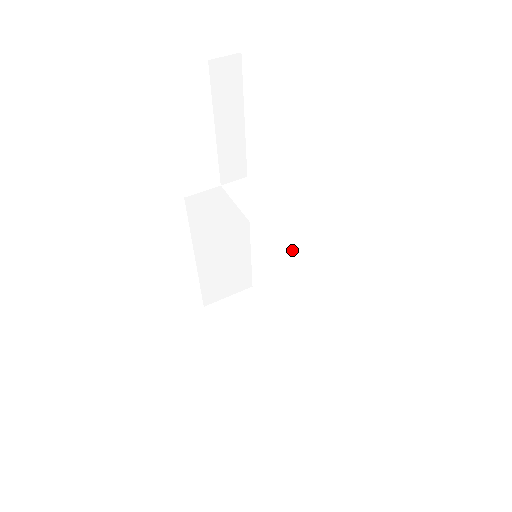
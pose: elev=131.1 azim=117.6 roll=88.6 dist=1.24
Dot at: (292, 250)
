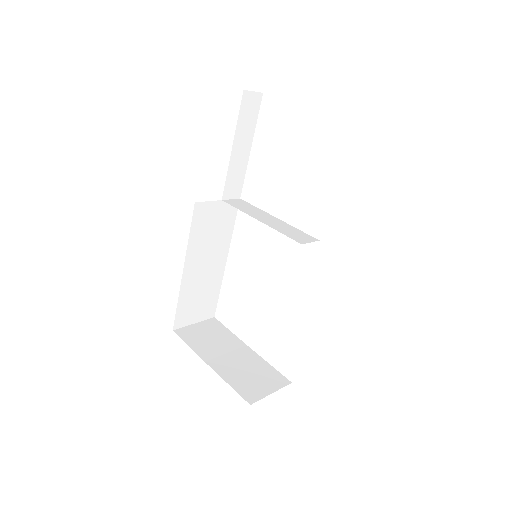
Dot at: (302, 238)
